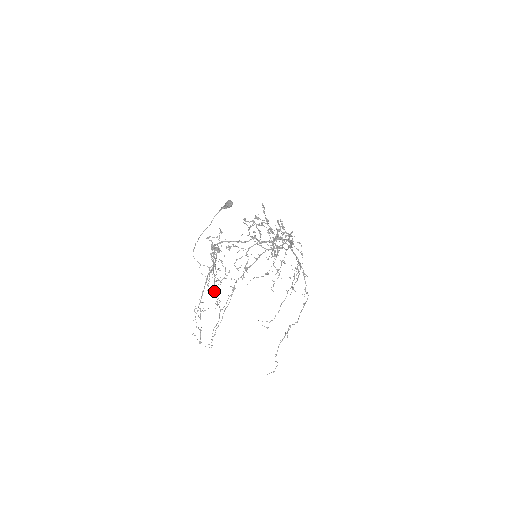
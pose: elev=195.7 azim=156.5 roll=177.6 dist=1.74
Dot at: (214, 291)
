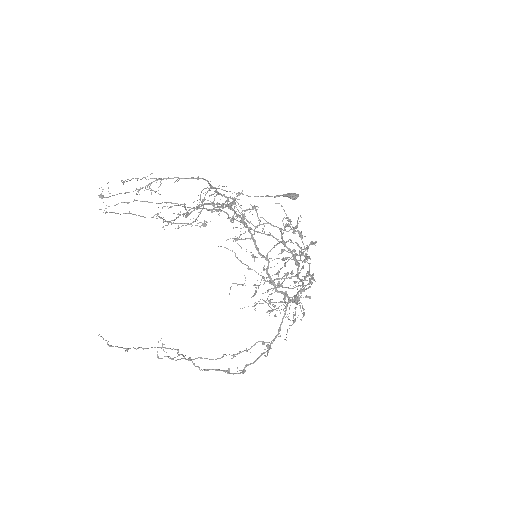
Dot at: occluded
